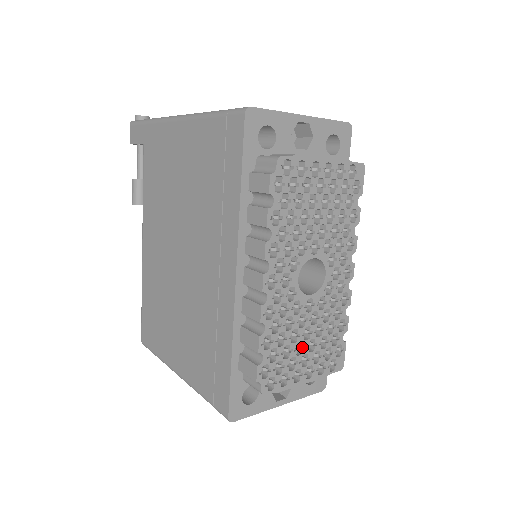
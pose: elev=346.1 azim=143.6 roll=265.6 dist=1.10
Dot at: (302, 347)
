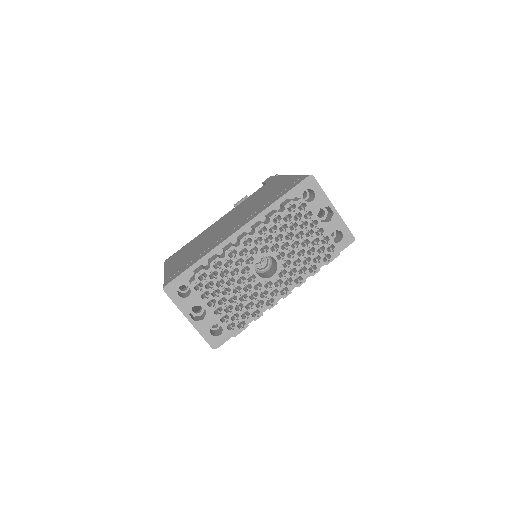
Dot at: (228, 294)
